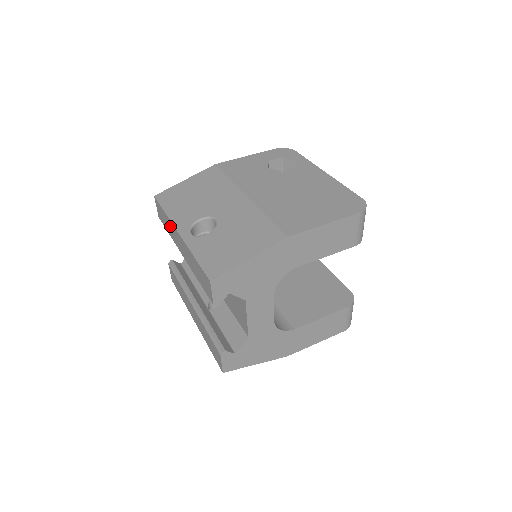
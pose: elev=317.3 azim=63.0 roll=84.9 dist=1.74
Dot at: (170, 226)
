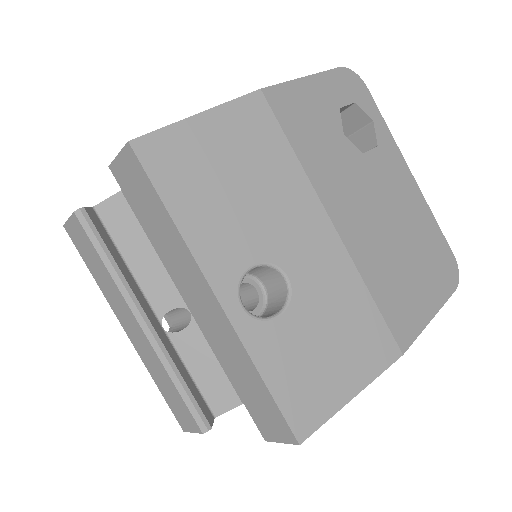
Dot at: (175, 247)
